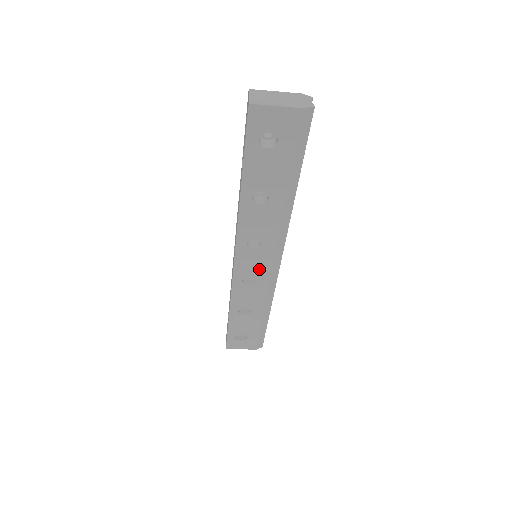
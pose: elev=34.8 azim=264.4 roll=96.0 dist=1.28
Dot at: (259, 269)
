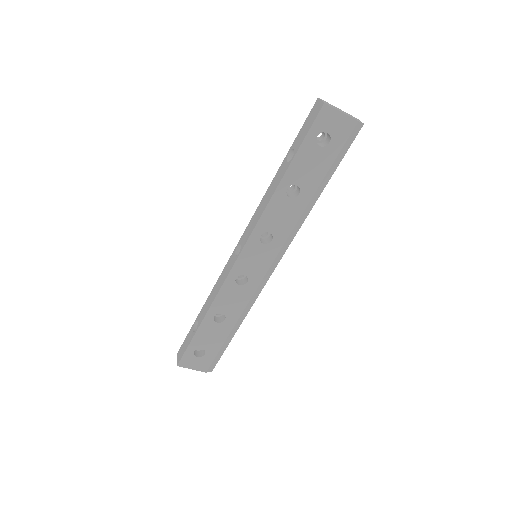
Dot at: (257, 268)
